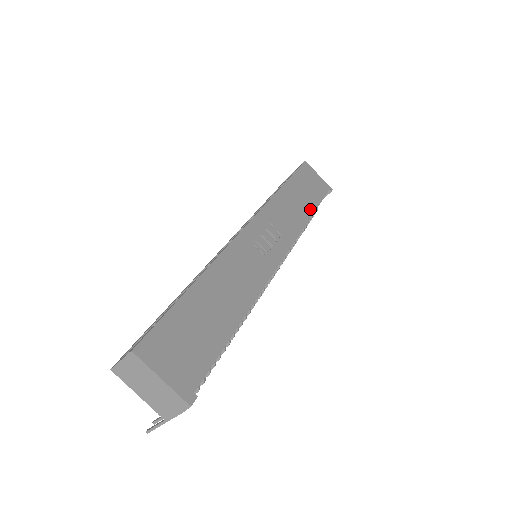
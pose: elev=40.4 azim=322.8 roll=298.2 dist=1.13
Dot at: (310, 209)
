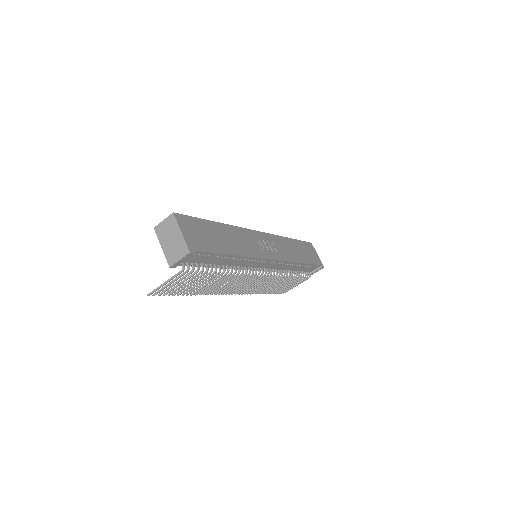
Dot at: (303, 260)
